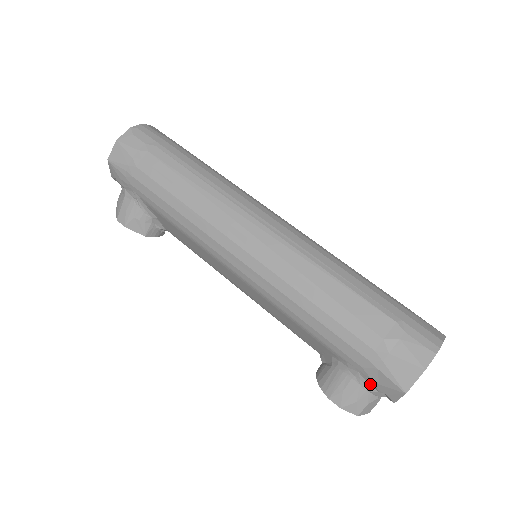
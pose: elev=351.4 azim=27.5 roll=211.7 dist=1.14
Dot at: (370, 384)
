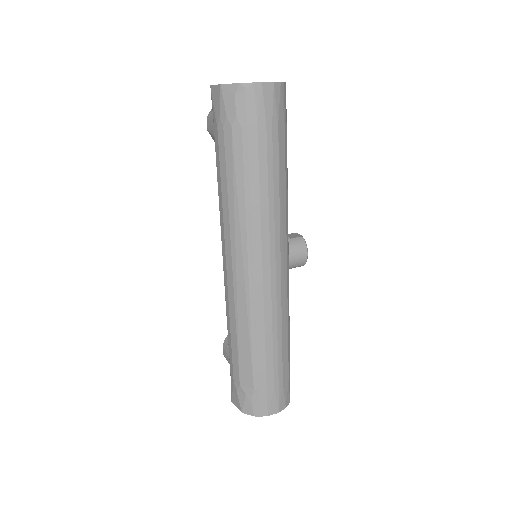
Dot at: occluded
